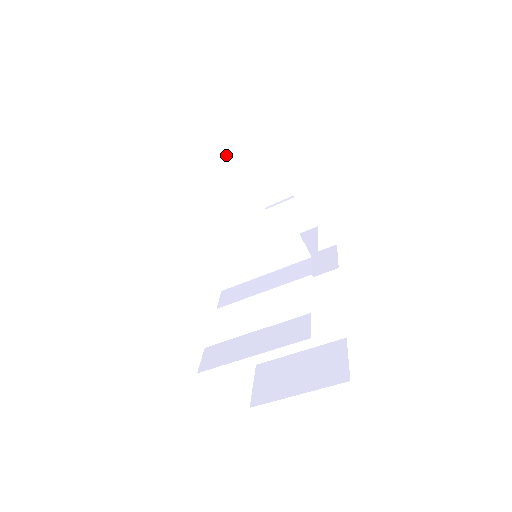
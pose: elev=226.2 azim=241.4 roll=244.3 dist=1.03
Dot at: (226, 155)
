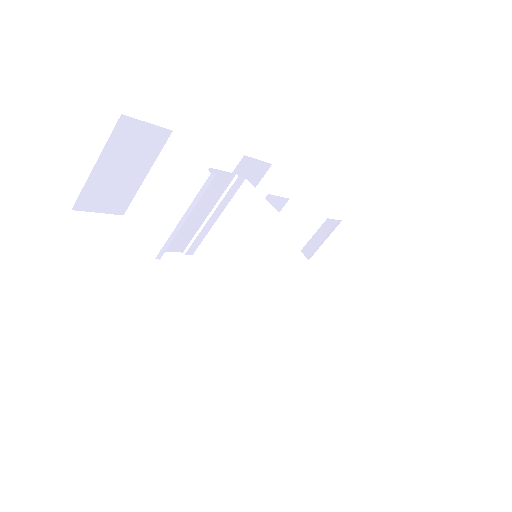
Dot at: occluded
